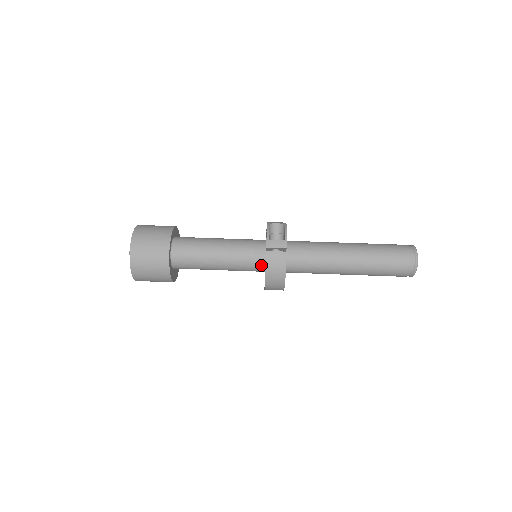
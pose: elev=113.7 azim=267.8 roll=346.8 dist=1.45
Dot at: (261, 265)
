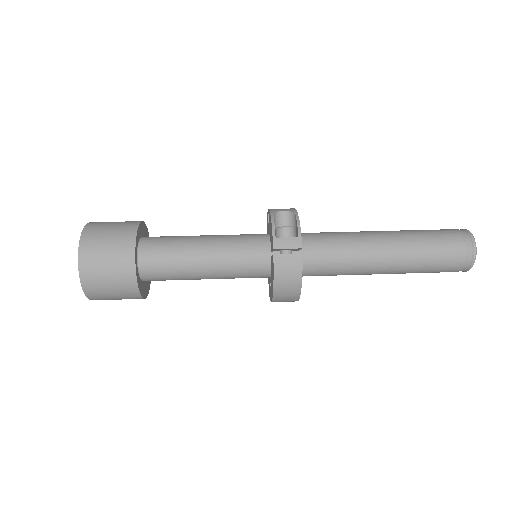
Dot at: (265, 270)
